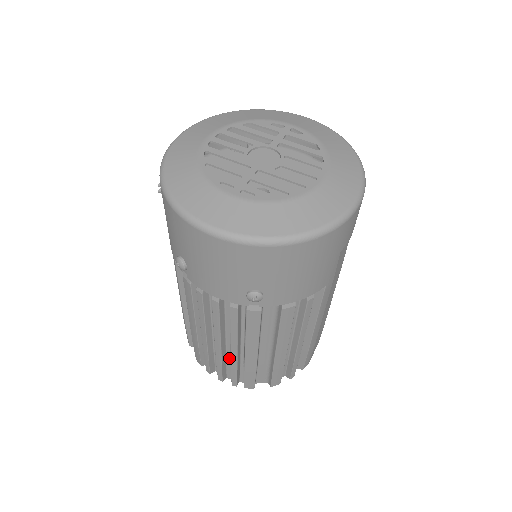
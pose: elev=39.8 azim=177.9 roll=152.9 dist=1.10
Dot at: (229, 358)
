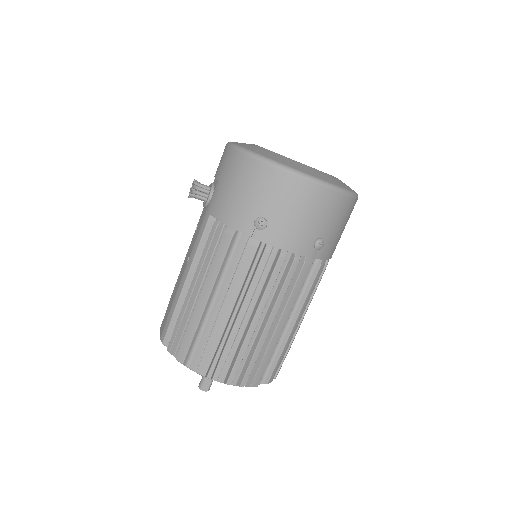
Dot at: (249, 346)
